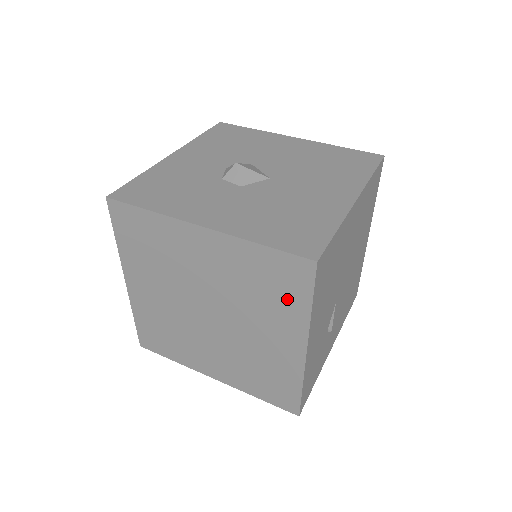
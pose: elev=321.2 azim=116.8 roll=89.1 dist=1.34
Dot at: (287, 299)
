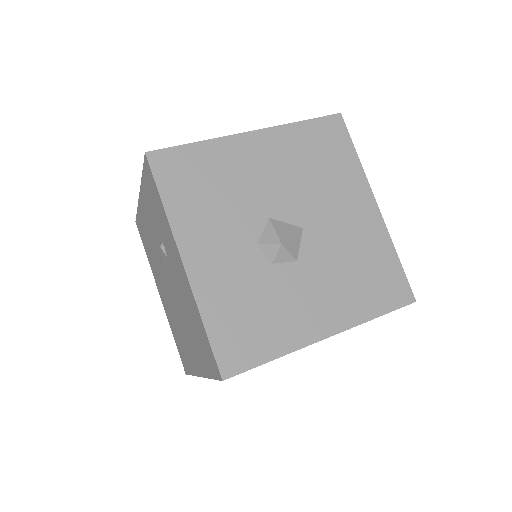
Dot at: occluded
